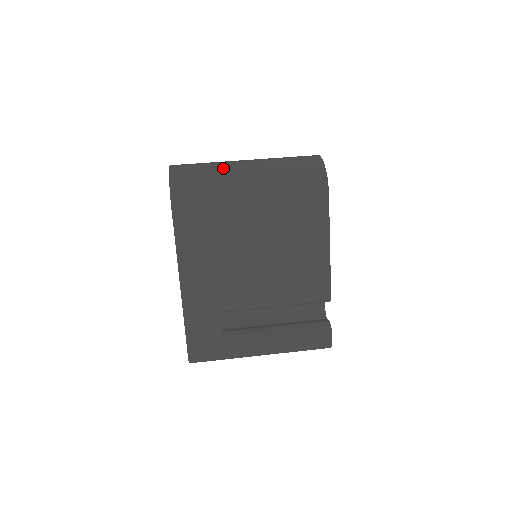
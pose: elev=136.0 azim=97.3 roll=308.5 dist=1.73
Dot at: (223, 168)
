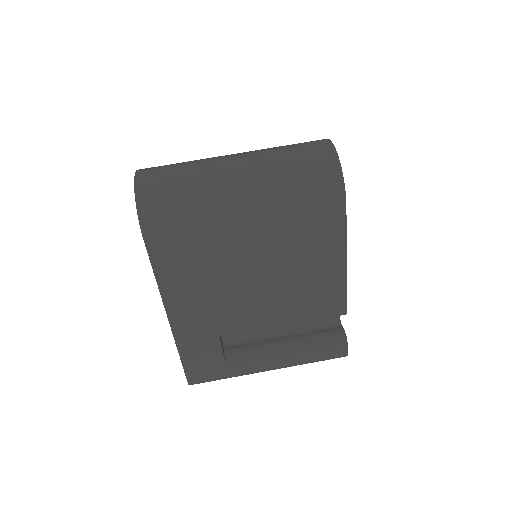
Dot at: (205, 179)
